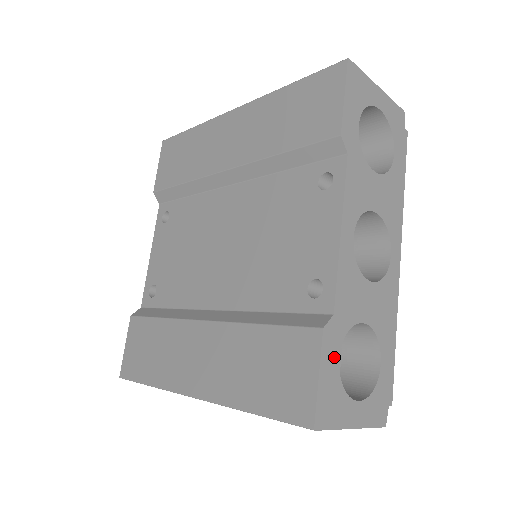
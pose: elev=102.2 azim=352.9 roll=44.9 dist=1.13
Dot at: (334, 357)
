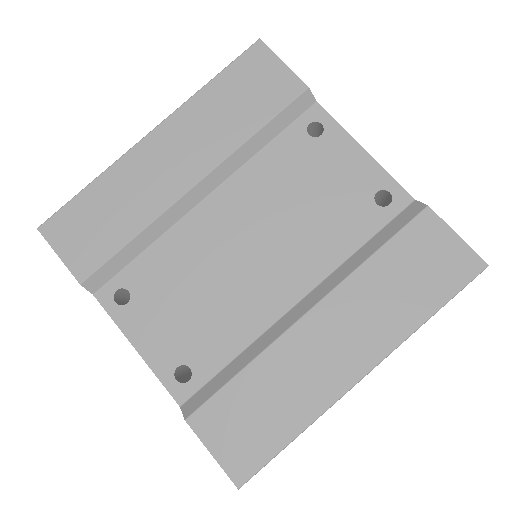
Dot at: occluded
